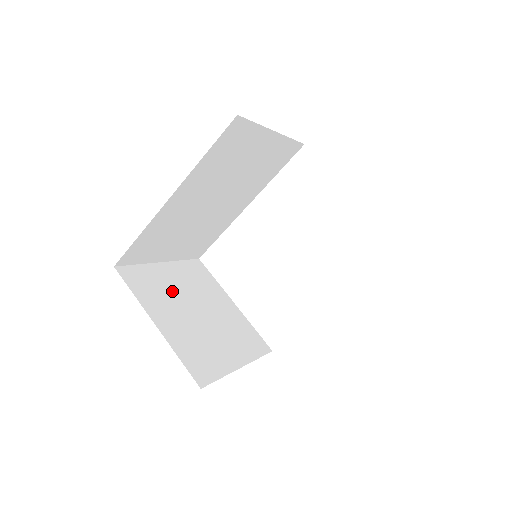
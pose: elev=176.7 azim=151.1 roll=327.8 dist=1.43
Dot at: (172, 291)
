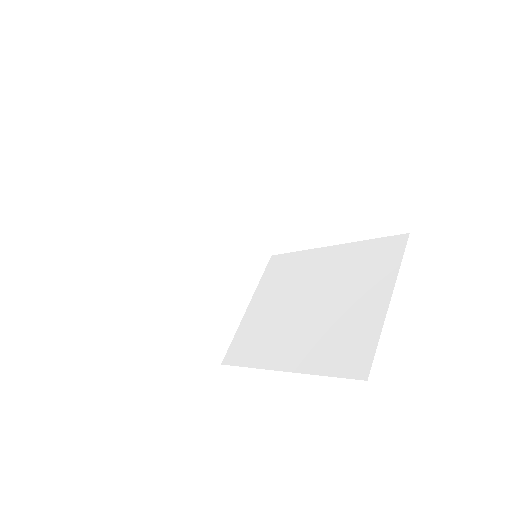
Dot at: (165, 263)
